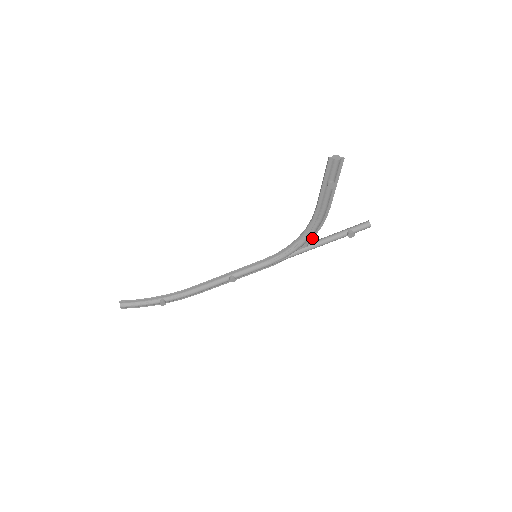
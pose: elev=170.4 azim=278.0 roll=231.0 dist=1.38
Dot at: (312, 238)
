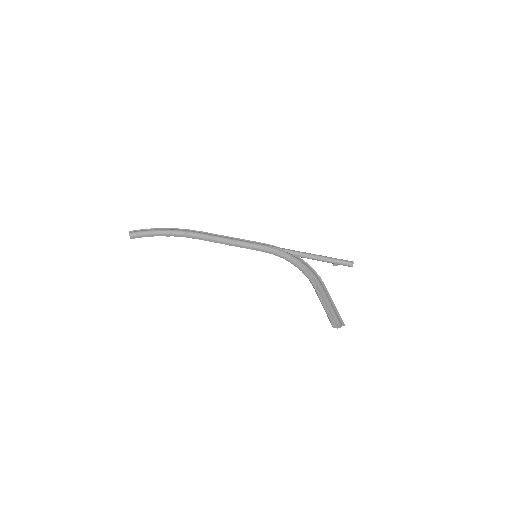
Dot at: (305, 263)
